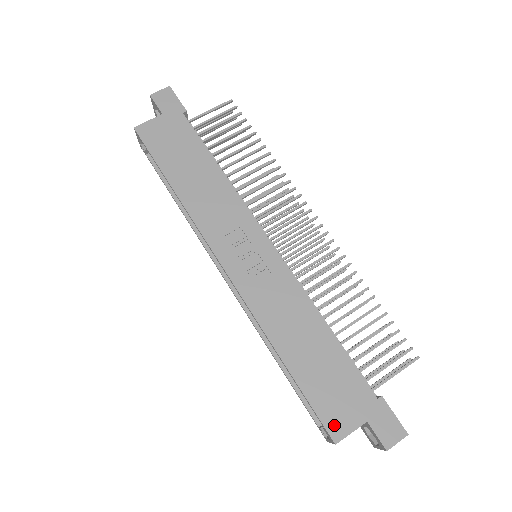
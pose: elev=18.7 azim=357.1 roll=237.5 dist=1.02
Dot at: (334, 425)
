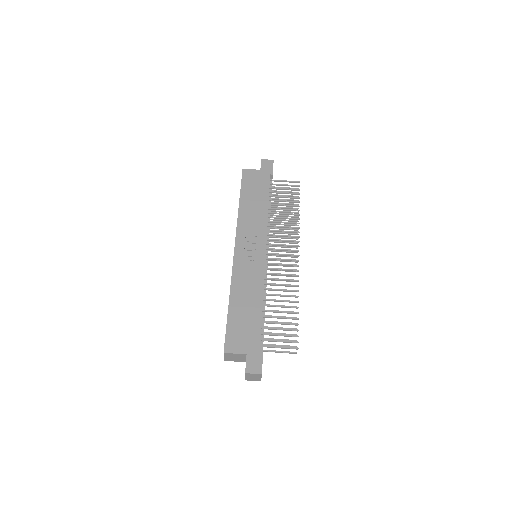
Dot at: (230, 344)
